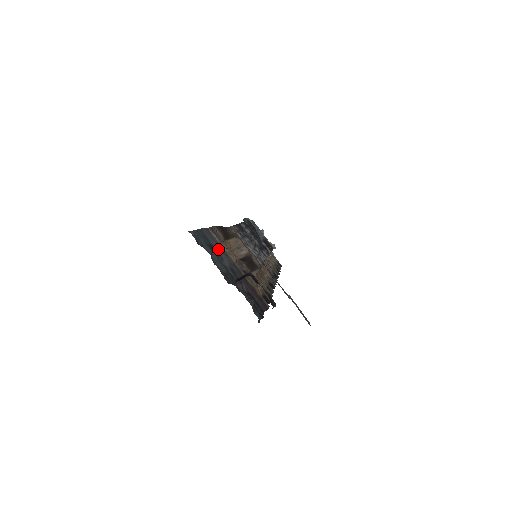
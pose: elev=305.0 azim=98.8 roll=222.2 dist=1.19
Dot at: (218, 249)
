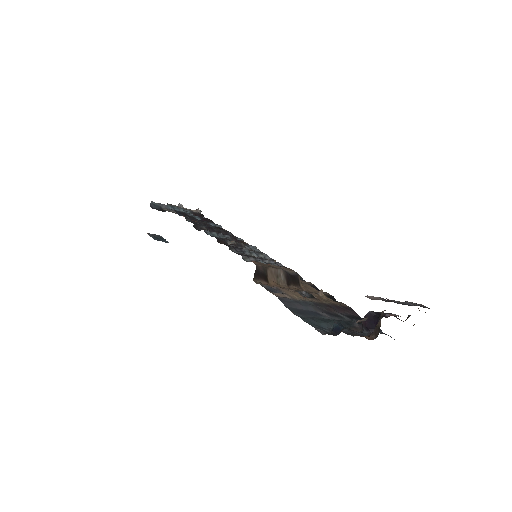
Dot at: (304, 307)
